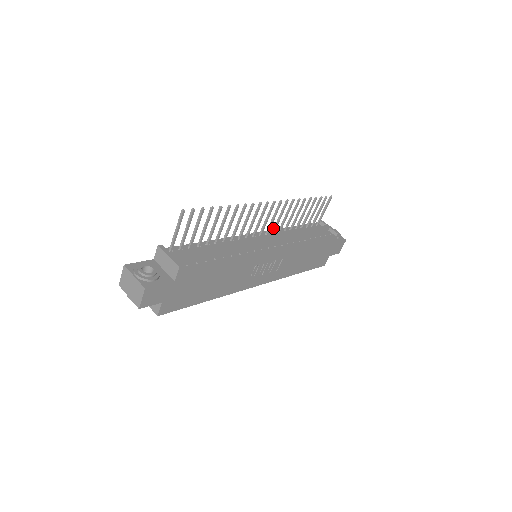
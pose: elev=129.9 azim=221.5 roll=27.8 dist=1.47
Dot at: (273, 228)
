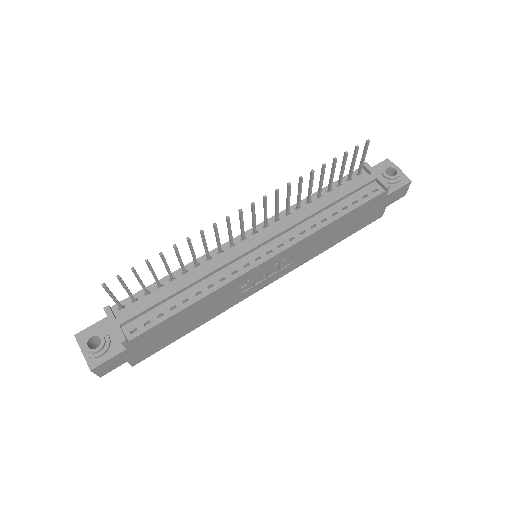
Dot at: (274, 216)
